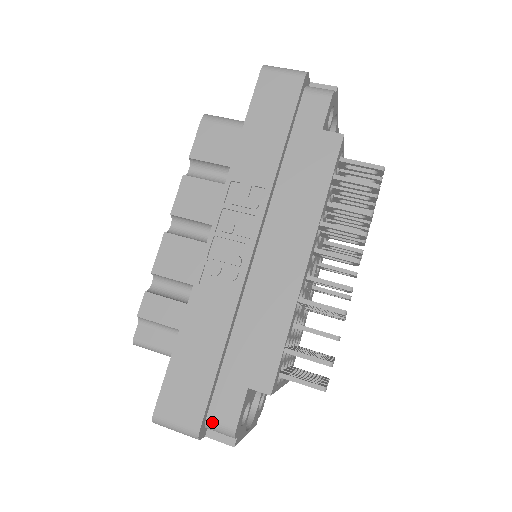
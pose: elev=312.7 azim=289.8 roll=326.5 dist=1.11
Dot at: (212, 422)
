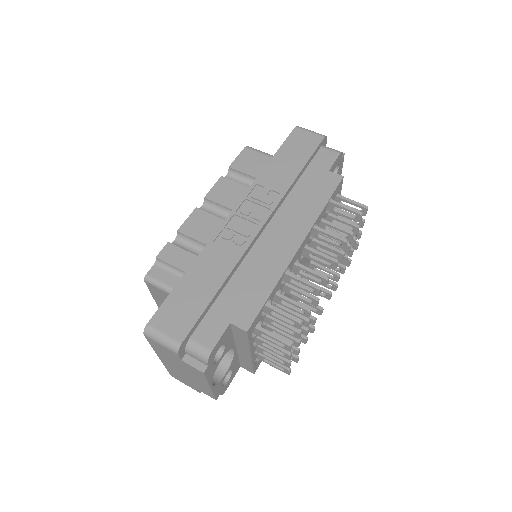
Dot at: (193, 343)
